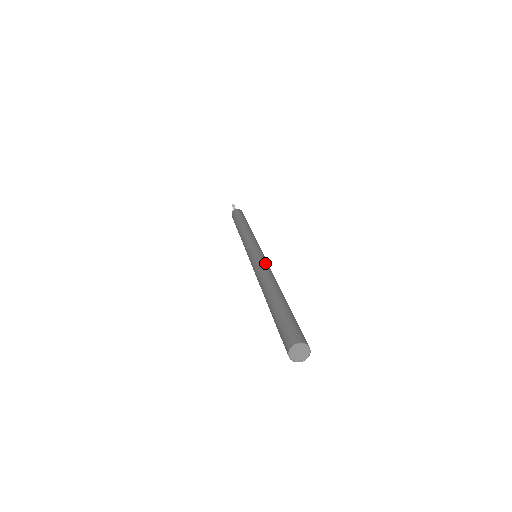
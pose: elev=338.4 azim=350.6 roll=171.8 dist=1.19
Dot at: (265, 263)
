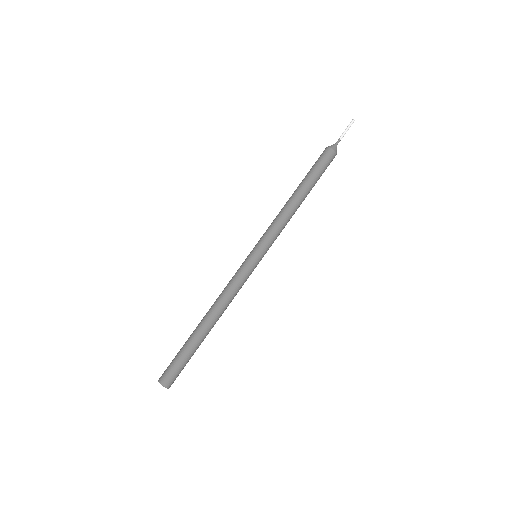
Dot at: (235, 281)
